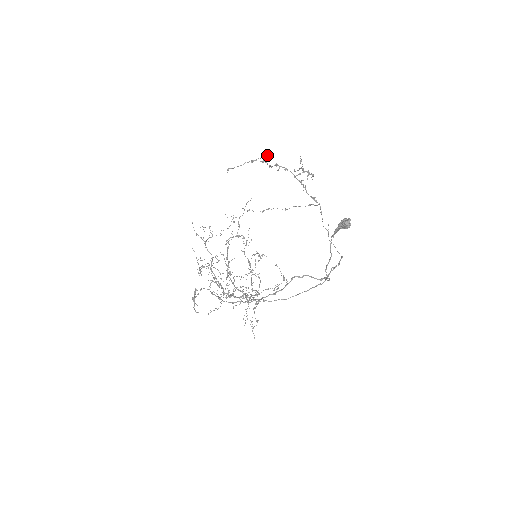
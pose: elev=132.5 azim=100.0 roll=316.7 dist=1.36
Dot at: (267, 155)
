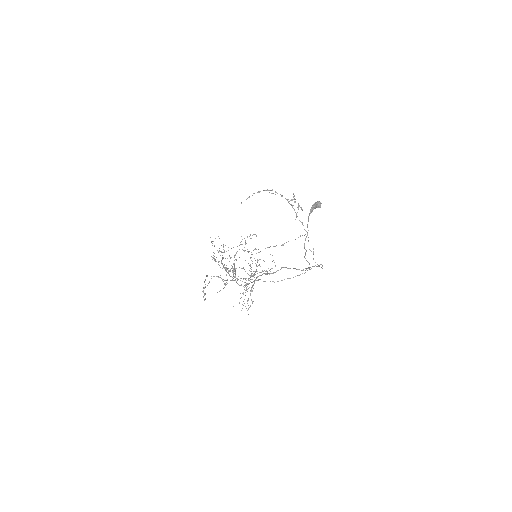
Dot at: (270, 190)
